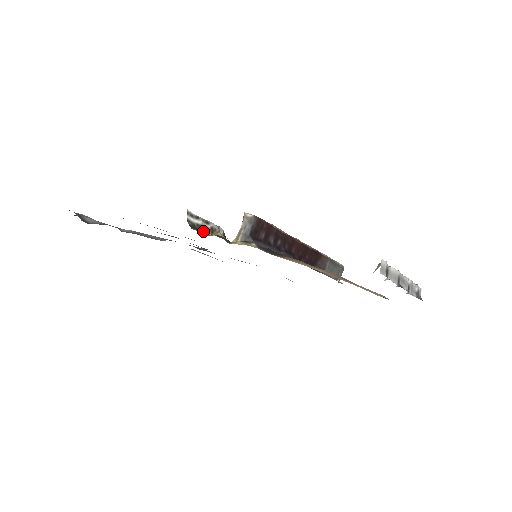
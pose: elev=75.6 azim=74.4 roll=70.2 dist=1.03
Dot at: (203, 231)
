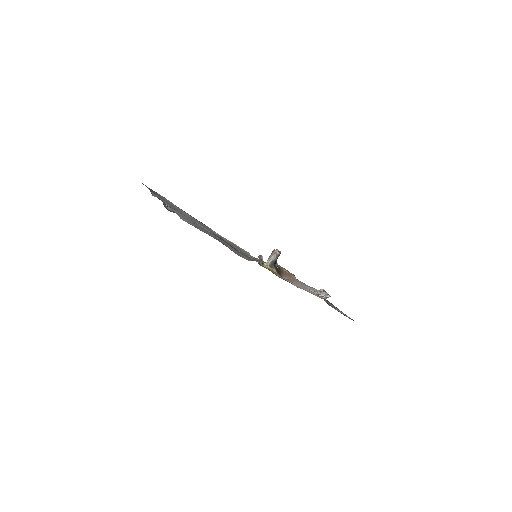
Dot at: (259, 262)
